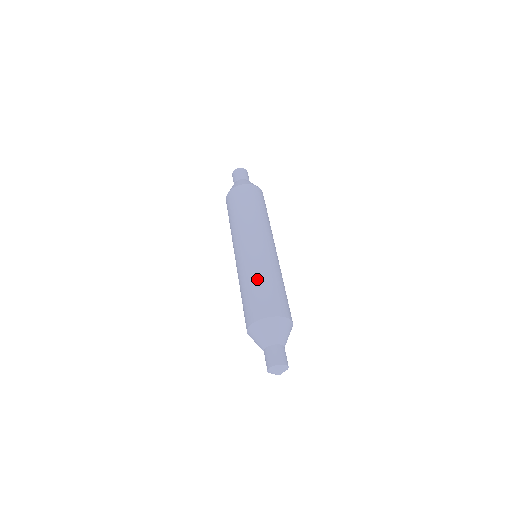
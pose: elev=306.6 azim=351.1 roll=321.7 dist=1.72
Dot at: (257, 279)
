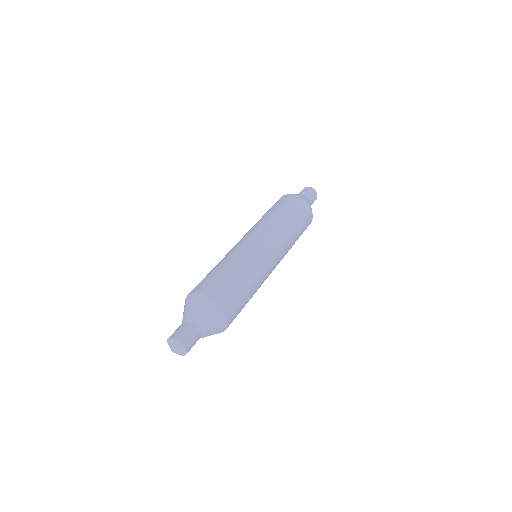
Dot at: (245, 273)
